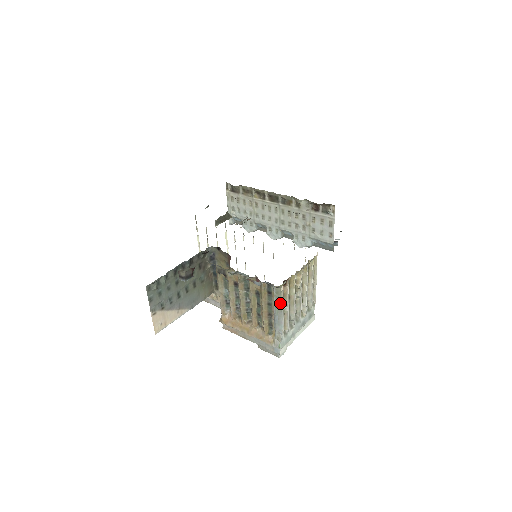
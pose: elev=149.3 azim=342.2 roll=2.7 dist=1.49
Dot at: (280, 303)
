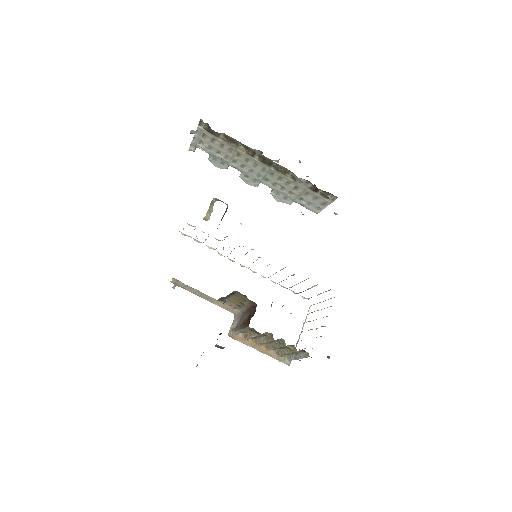
Dot at: occluded
